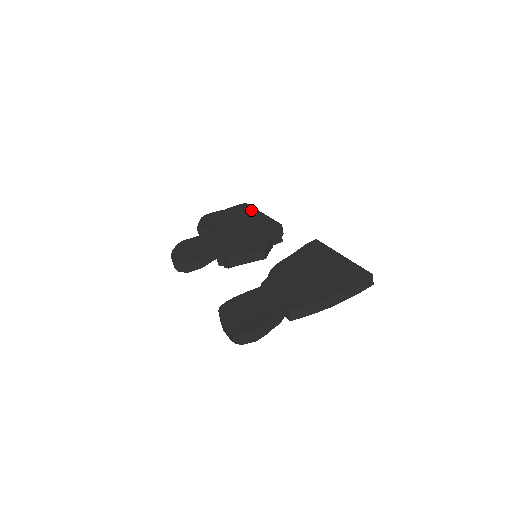
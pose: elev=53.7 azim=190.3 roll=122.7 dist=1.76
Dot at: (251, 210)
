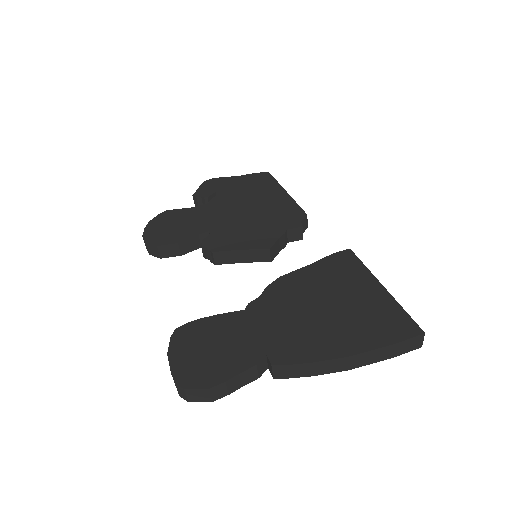
Dot at: (272, 184)
